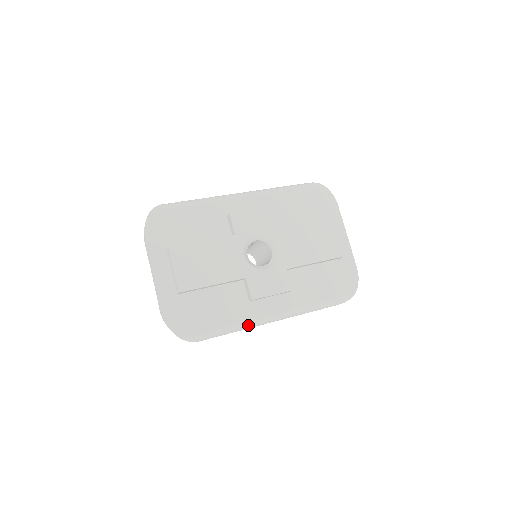
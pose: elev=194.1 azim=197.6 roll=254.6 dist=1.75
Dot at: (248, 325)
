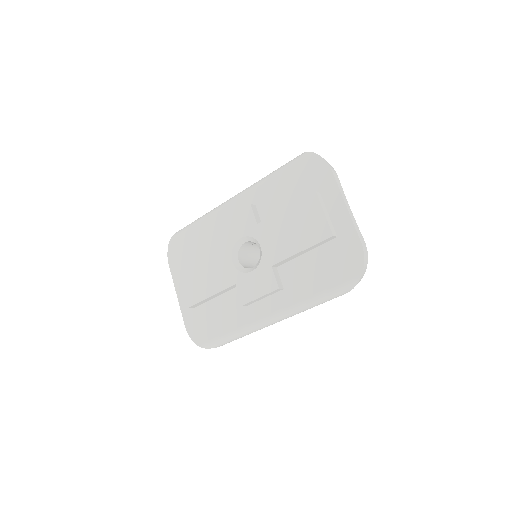
Dot at: (250, 329)
